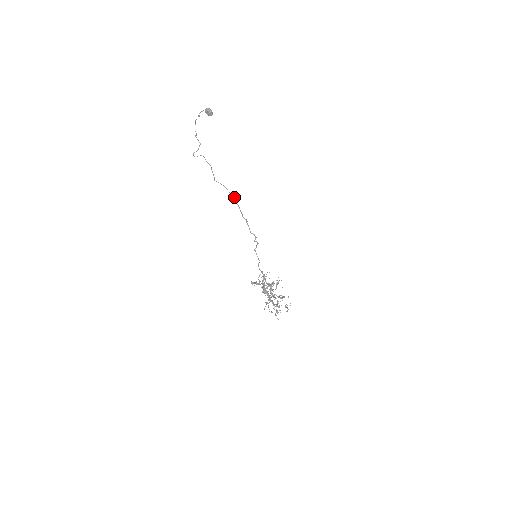
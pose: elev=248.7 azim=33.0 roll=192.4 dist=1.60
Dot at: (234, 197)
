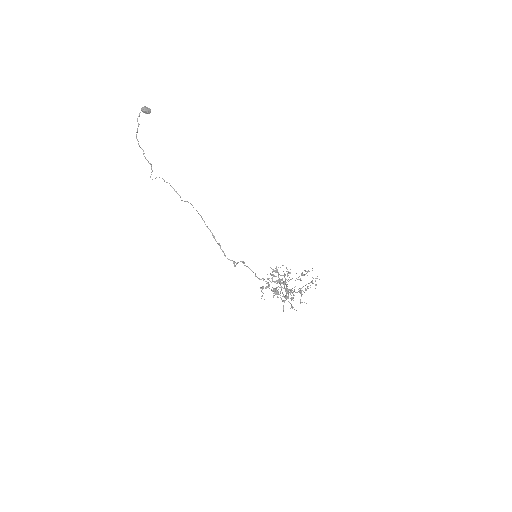
Dot at: occluded
